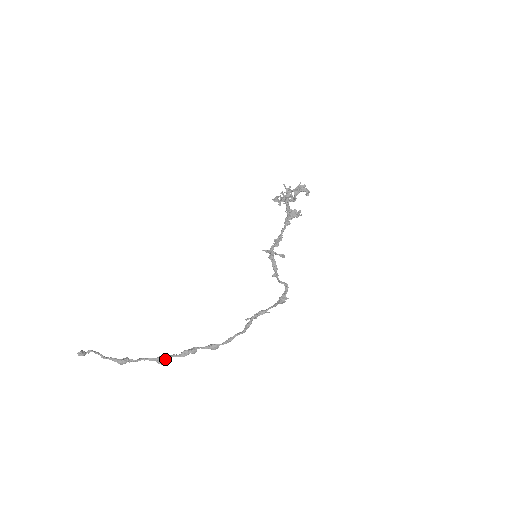
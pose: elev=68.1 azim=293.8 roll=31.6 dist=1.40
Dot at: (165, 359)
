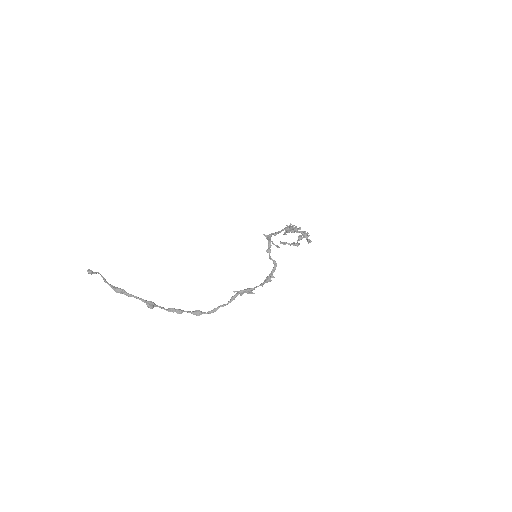
Dot at: (154, 305)
